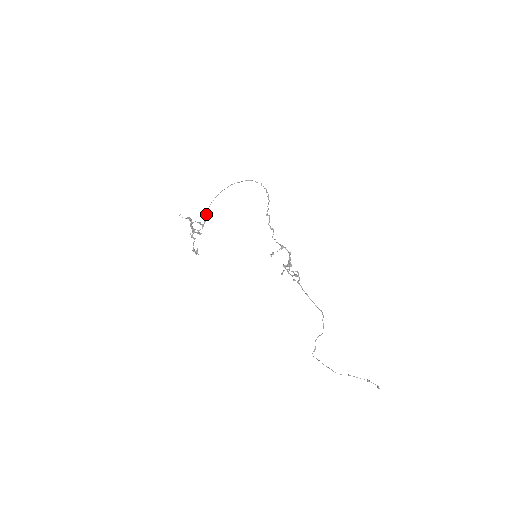
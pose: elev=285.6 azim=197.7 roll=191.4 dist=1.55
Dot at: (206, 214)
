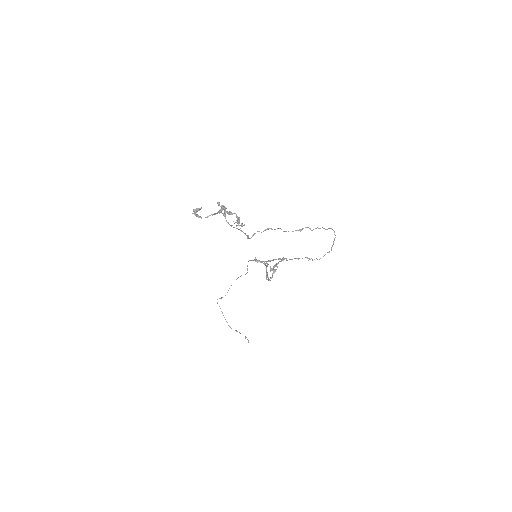
Dot at: occluded
